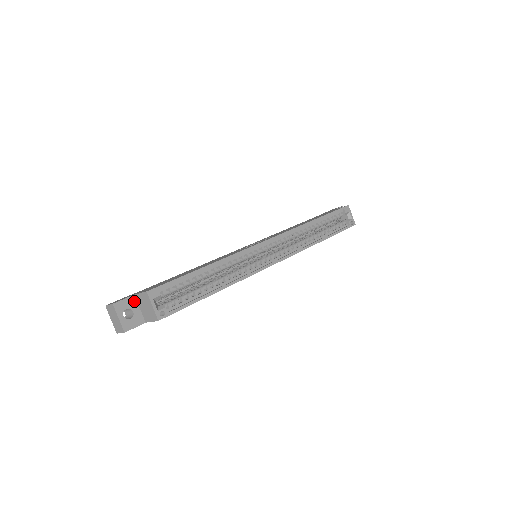
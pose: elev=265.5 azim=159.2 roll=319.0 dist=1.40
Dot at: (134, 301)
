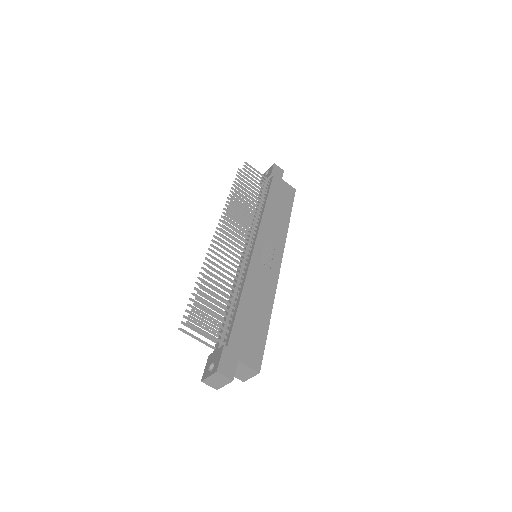
Dot at: (234, 365)
